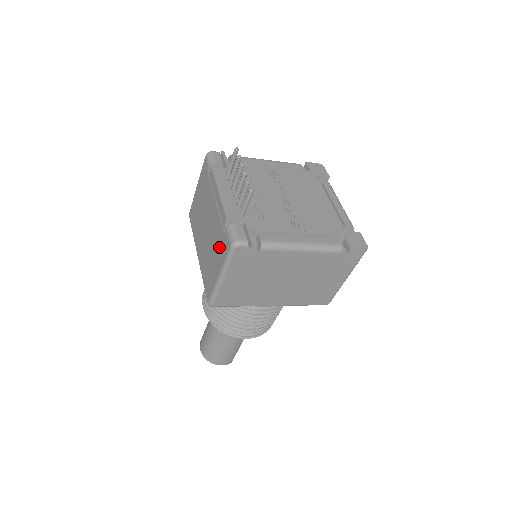
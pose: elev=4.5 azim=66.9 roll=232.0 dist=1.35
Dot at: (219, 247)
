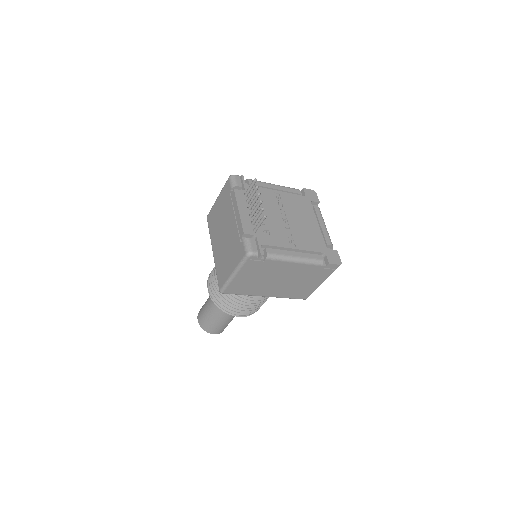
Dot at: (235, 252)
